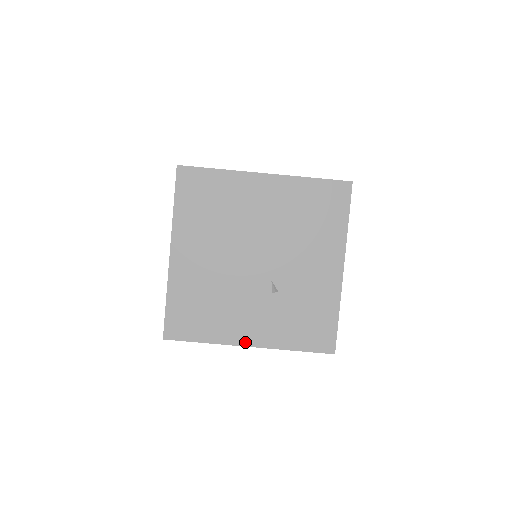
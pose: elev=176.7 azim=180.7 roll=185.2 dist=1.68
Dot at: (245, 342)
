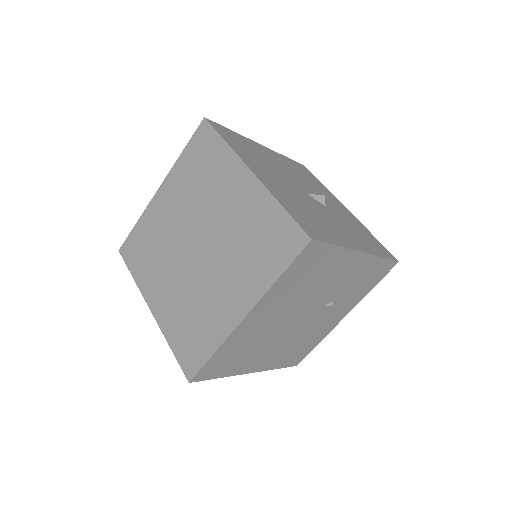
Dot at: (340, 320)
